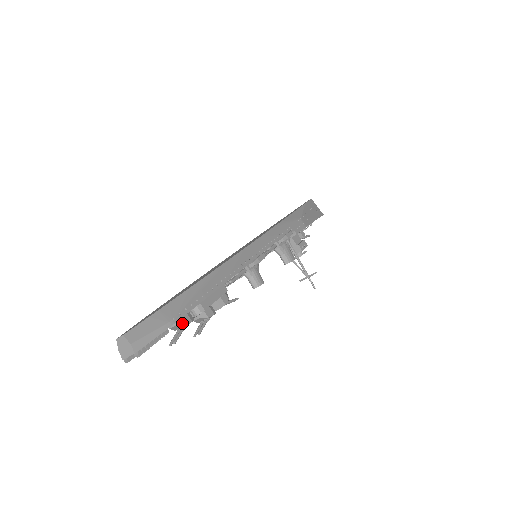
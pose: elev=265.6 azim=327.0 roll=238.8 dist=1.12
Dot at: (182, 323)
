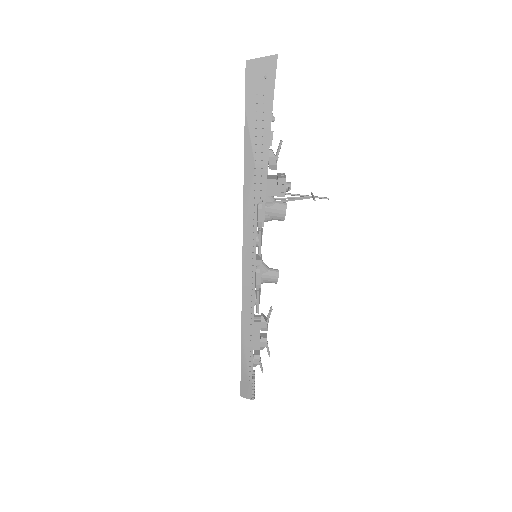
Dot at: (256, 365)
